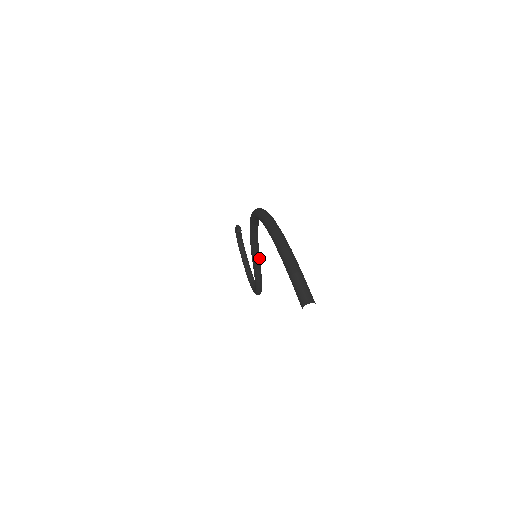
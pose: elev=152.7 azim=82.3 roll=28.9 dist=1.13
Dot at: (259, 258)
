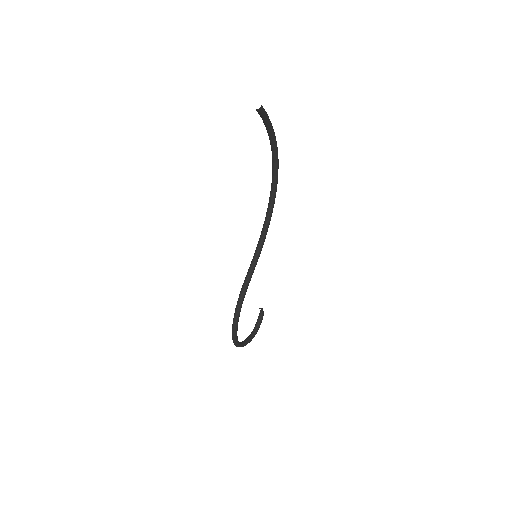
Dot at: (257, 261)
